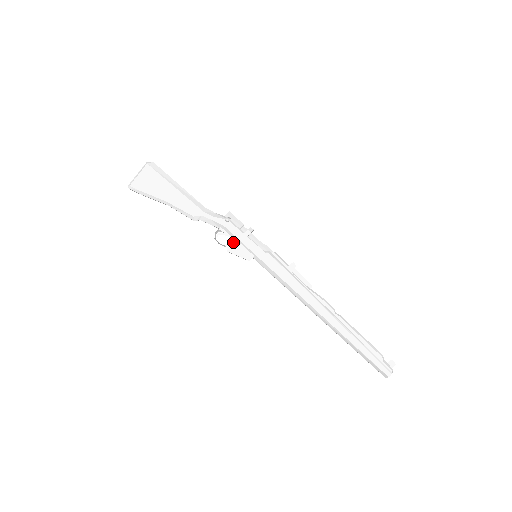
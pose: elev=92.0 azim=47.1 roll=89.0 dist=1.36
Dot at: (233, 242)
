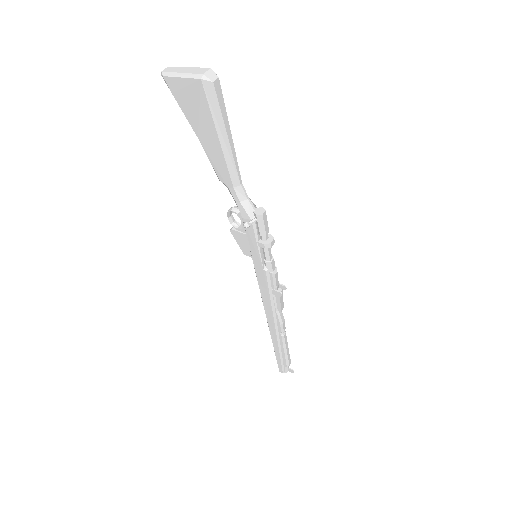
Dot at: (242, 233)
